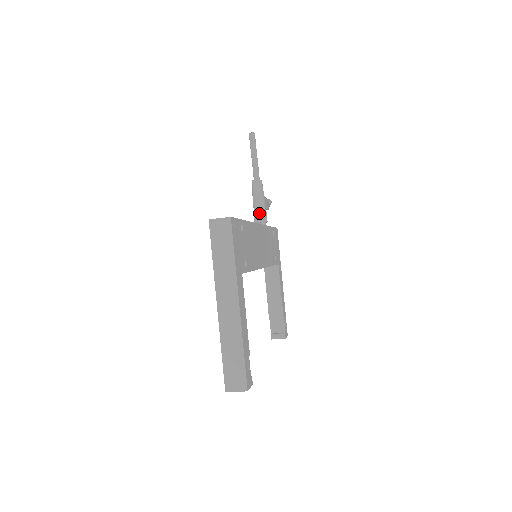
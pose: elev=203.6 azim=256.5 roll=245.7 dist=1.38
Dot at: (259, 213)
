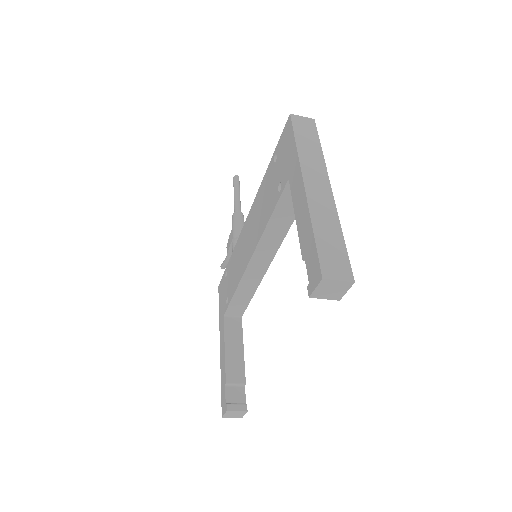
Dot at: occluded
